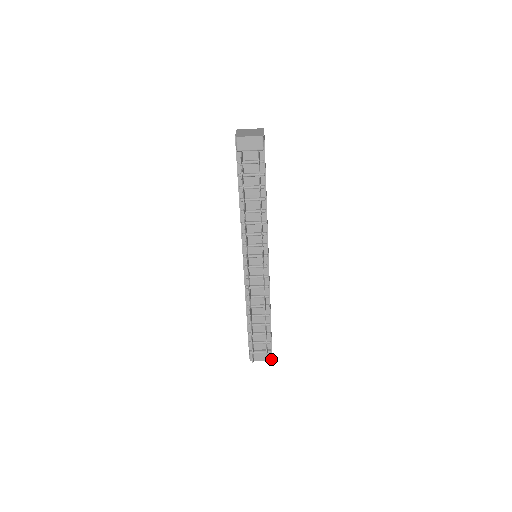
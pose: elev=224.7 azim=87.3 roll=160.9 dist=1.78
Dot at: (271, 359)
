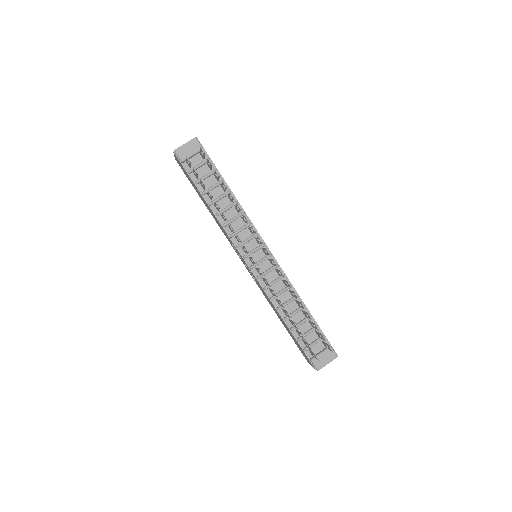
Dot at: (337, 355)
